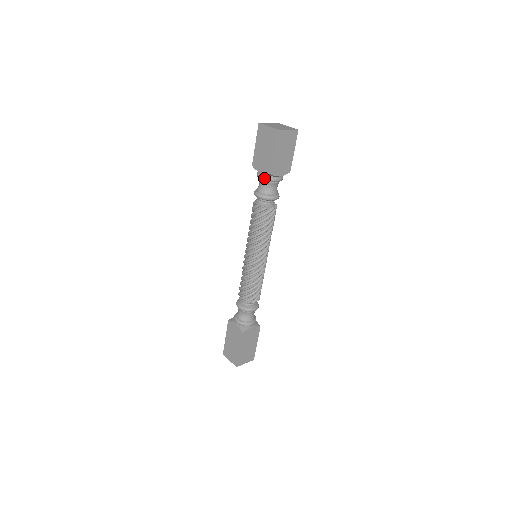
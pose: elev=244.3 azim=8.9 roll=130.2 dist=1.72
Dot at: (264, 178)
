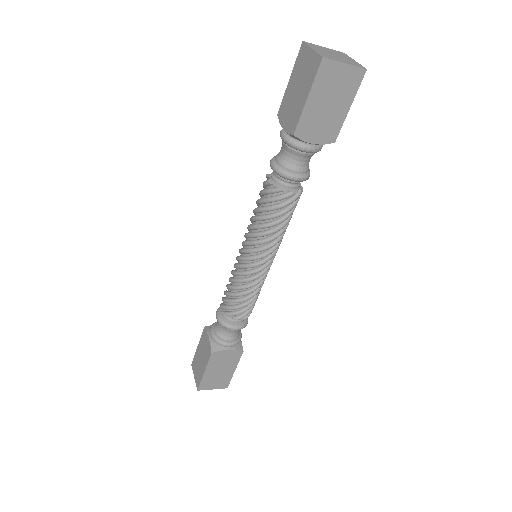
Dot at: (286, 140)
